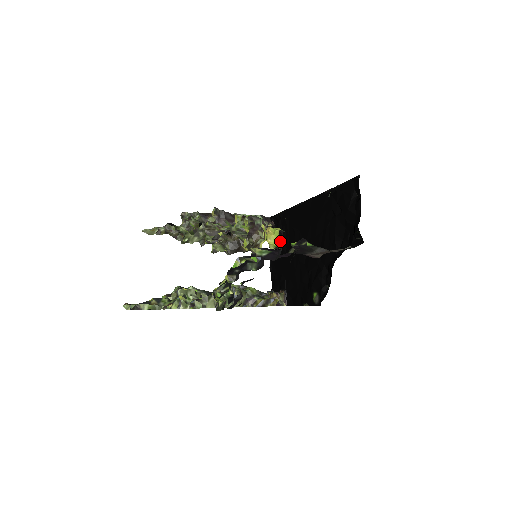
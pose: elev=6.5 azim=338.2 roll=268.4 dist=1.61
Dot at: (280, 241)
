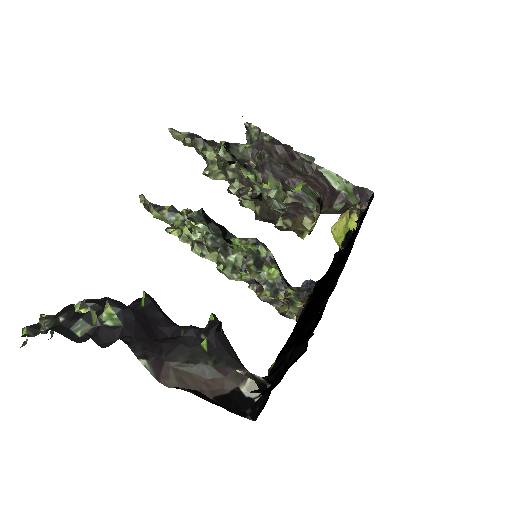
Dot at: (340, 244)
